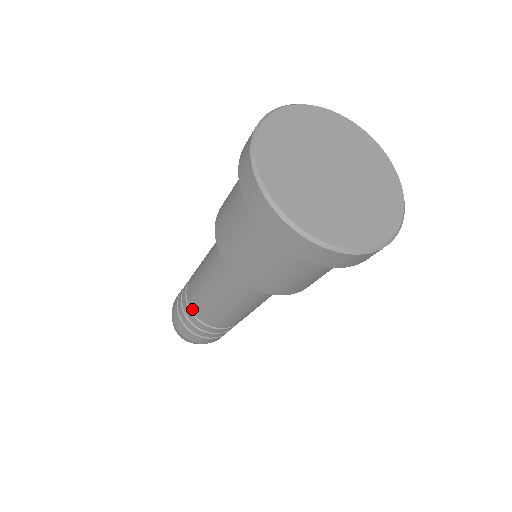
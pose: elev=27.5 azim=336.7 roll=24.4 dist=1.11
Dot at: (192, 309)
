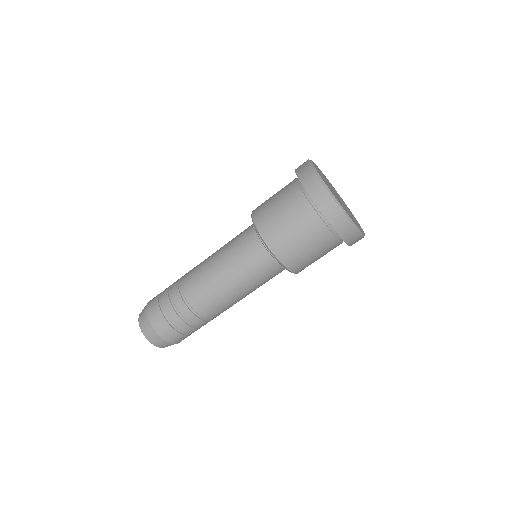
Dot at: (182, 282)
